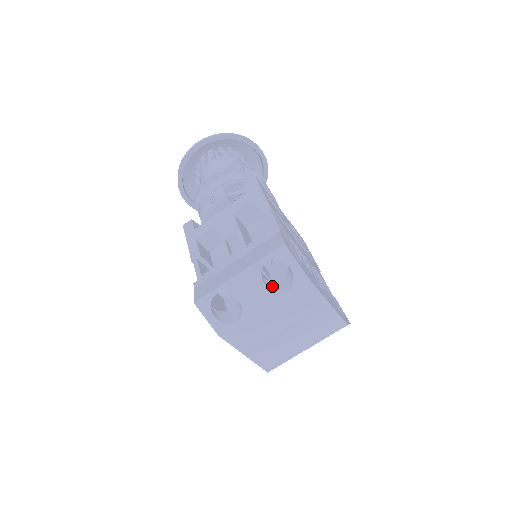
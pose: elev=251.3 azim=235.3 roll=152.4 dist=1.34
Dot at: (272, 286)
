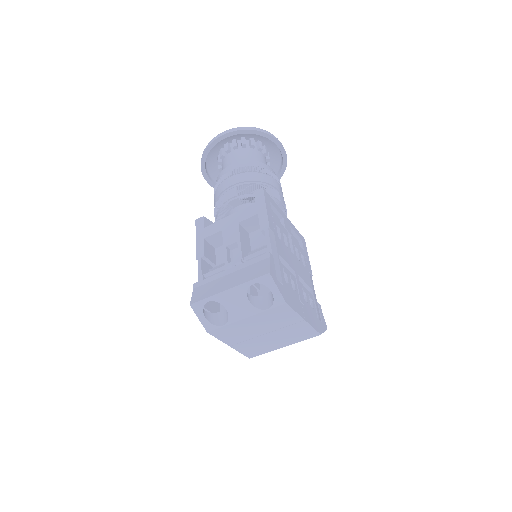
Dot at: (256, 302)
